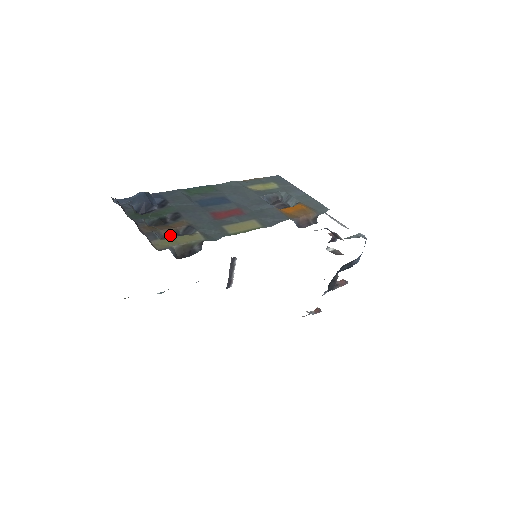
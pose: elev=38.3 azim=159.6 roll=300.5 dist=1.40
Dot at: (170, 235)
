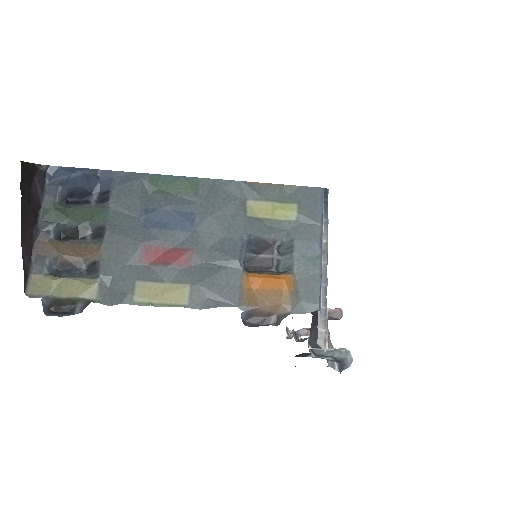
Dot at: (69, 266)
